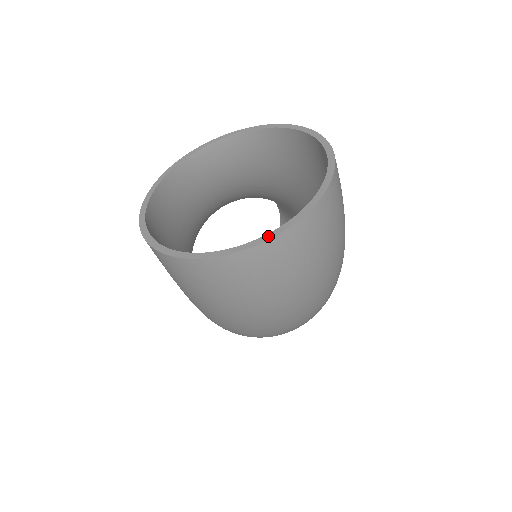
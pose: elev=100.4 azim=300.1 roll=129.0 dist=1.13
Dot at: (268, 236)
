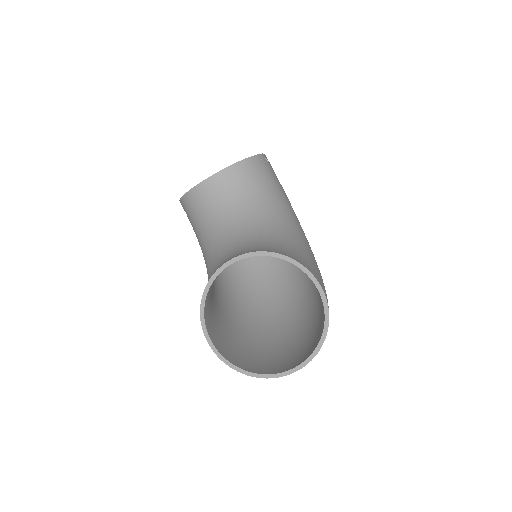
Dot at: (290, 372)
